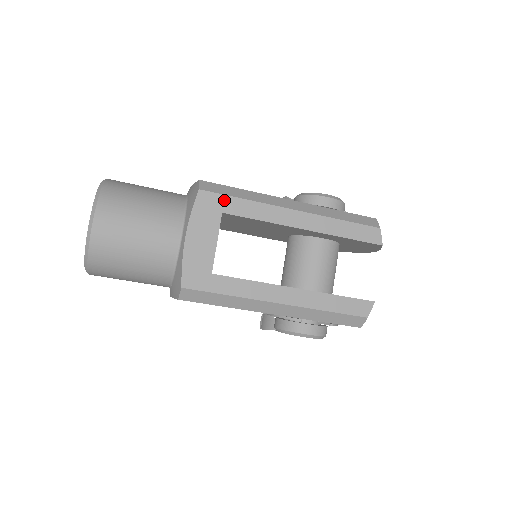
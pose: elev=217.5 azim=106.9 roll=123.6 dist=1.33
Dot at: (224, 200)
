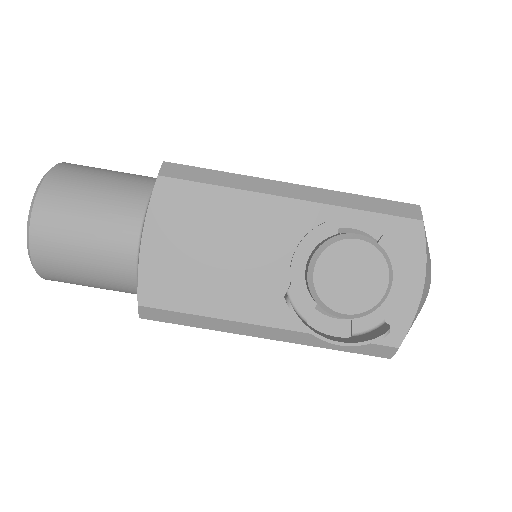
Dot at: occluded
